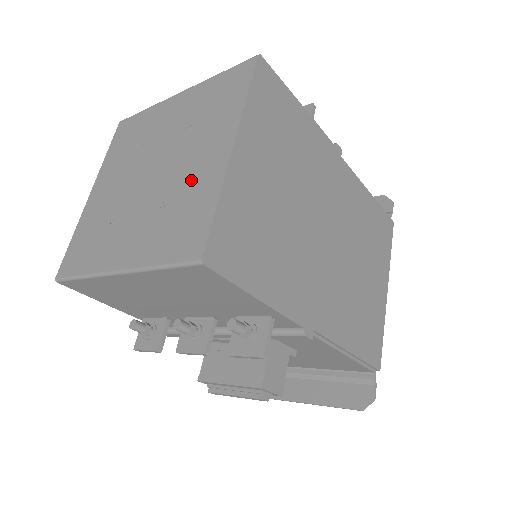
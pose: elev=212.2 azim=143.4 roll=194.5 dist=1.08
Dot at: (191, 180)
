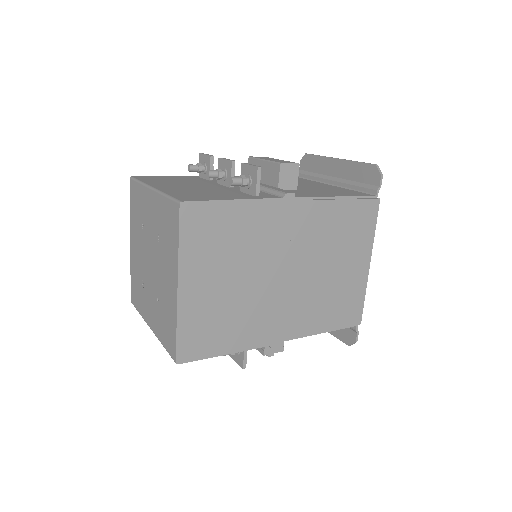
Dot at: (166, 294)
